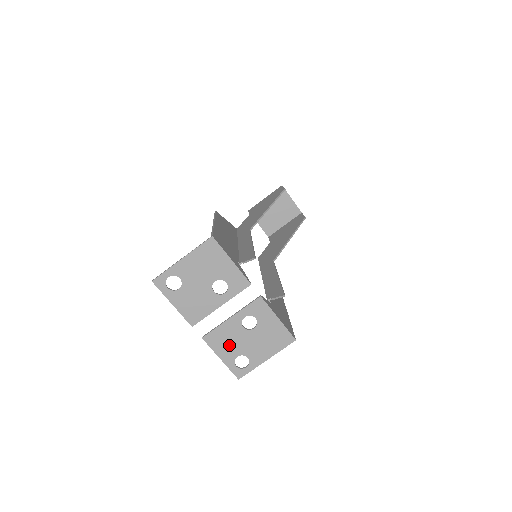
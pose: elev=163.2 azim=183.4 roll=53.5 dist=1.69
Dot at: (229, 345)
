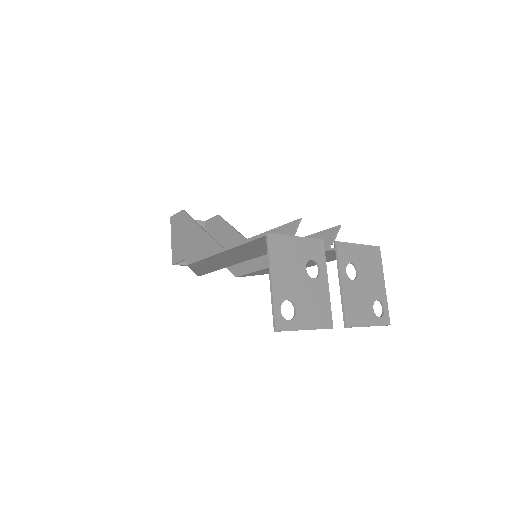
Dot at: (361, 307)
